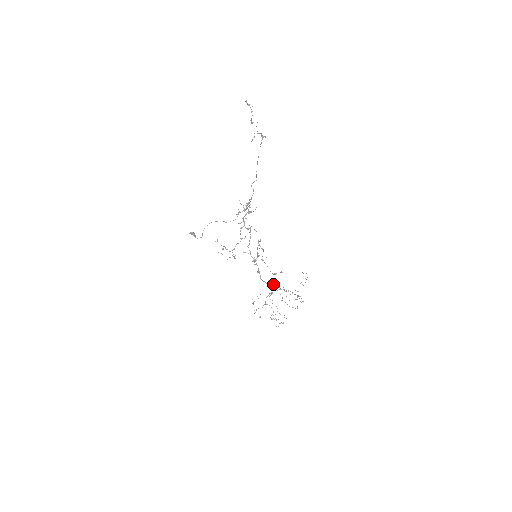
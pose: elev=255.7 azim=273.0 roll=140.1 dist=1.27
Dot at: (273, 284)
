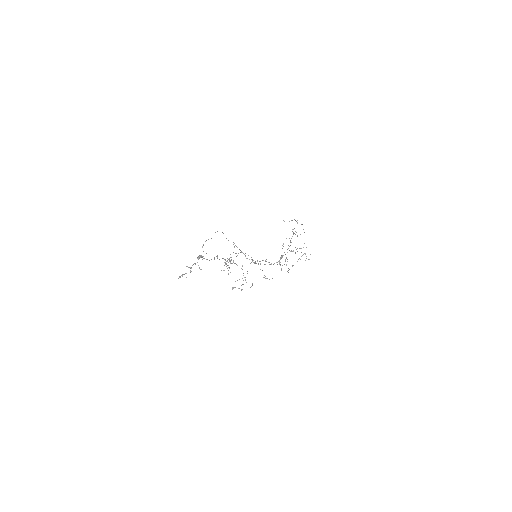
Dot at: (282, 256)
